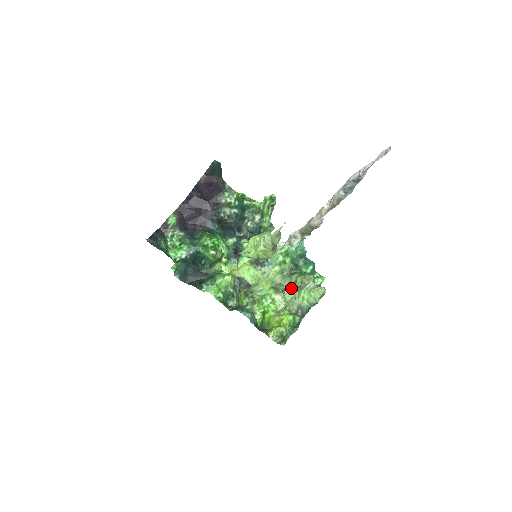
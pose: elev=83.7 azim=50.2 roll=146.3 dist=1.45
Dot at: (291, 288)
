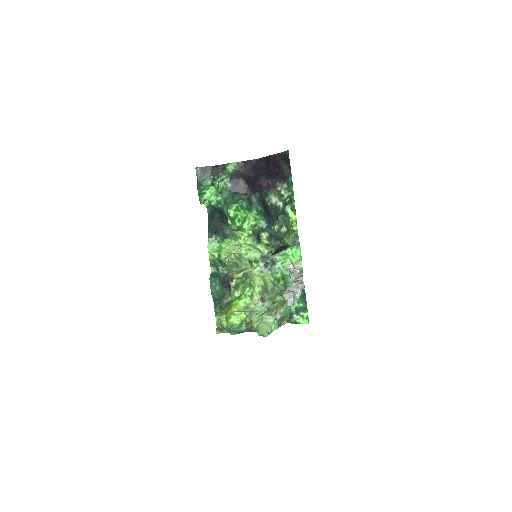
Dot at: (267, 303)
